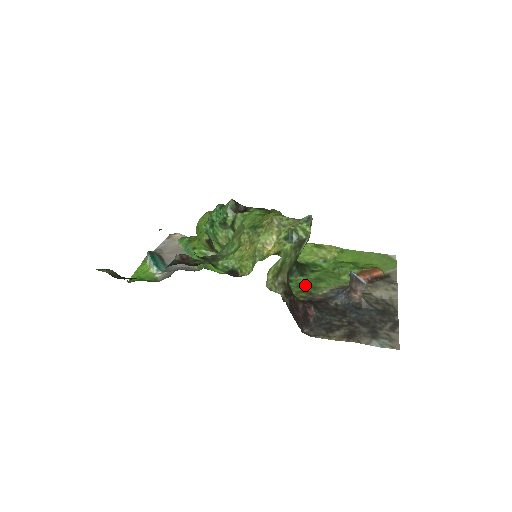
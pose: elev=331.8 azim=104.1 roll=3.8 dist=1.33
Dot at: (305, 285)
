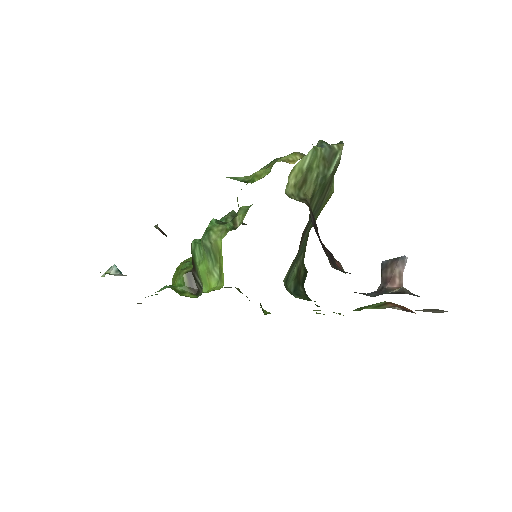
Dot at: occluded
